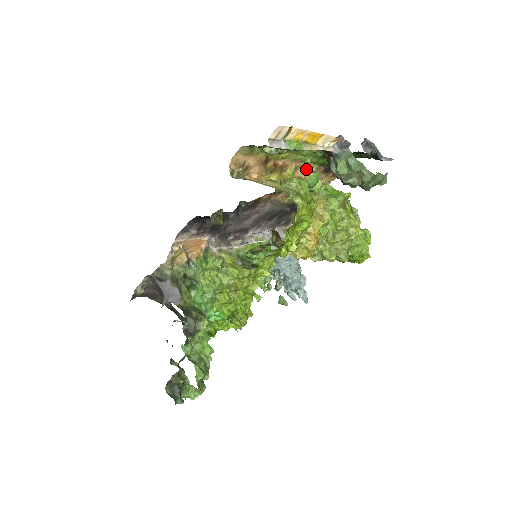
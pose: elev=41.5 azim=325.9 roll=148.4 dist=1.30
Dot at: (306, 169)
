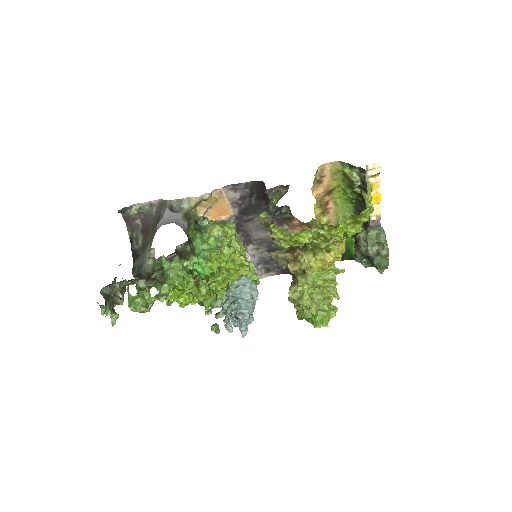
Dot at: occluded
